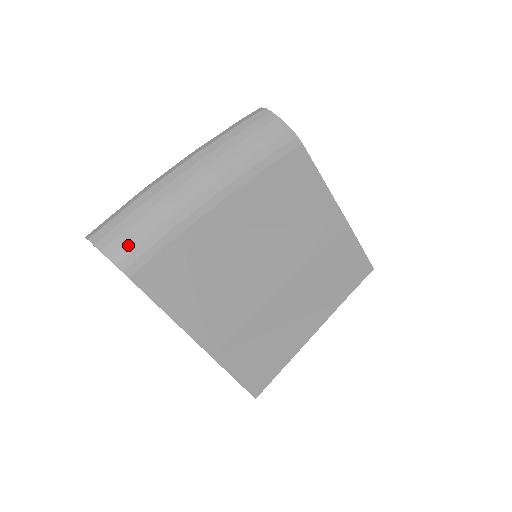
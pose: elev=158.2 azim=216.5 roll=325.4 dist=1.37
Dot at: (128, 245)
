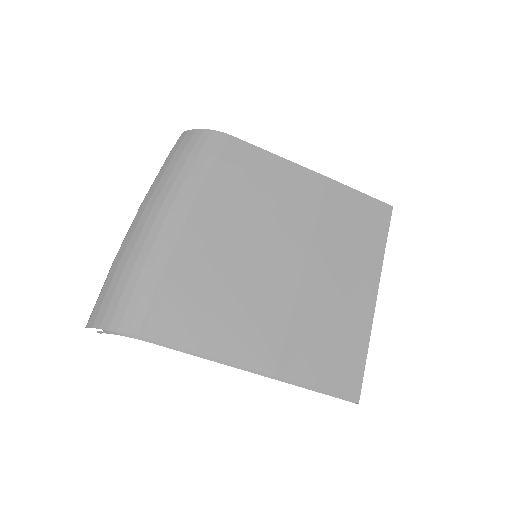
Dot at: (120, 308)
